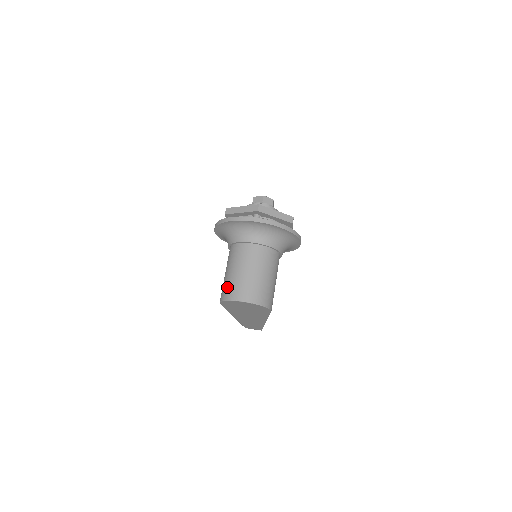
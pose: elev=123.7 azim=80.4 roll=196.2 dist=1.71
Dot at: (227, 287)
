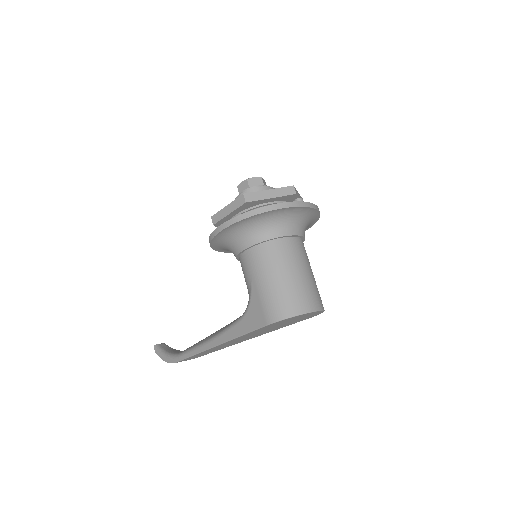
Dot at: (287, 299)
